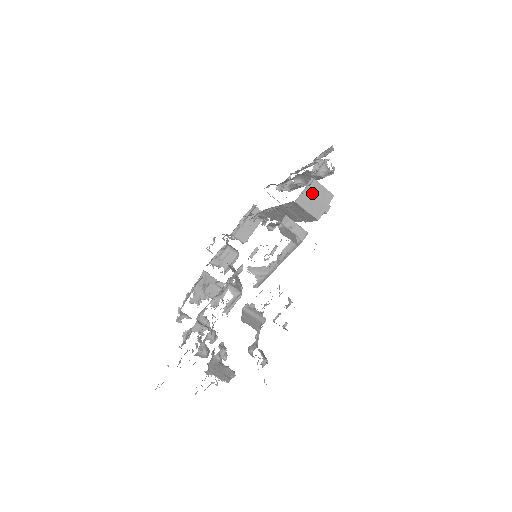
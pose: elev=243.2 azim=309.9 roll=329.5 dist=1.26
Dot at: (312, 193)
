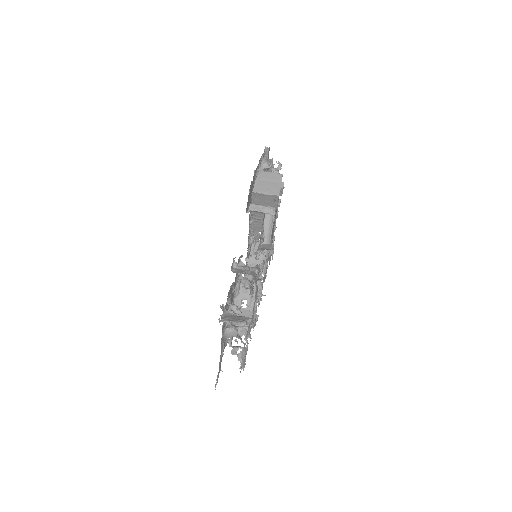
Dot at: (263, 181)
